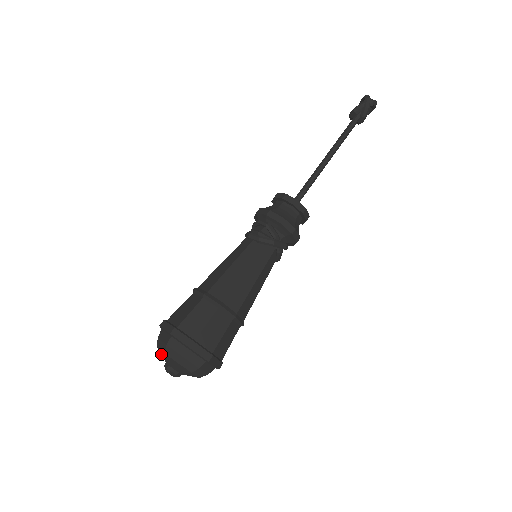
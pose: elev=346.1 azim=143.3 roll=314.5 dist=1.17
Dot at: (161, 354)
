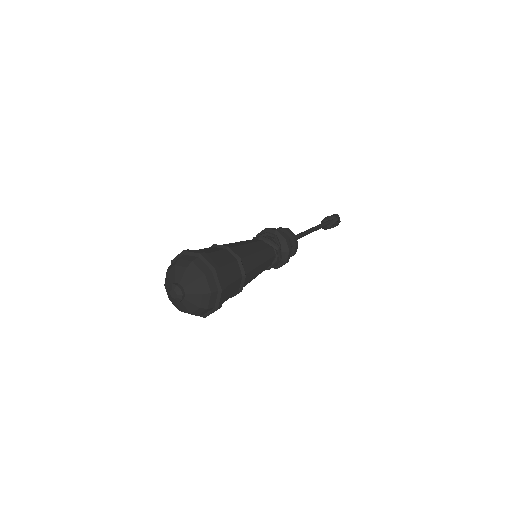
Dot at: (175, 273)
